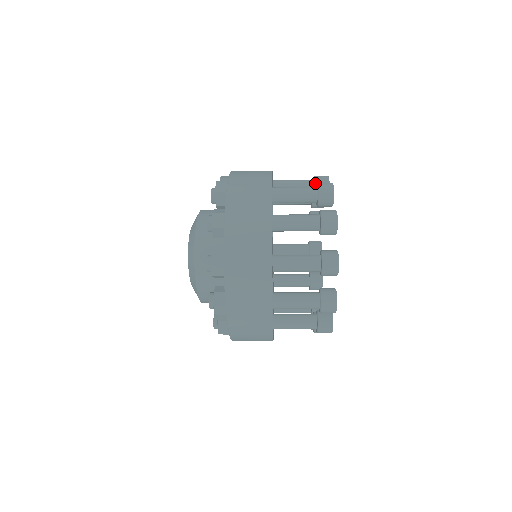
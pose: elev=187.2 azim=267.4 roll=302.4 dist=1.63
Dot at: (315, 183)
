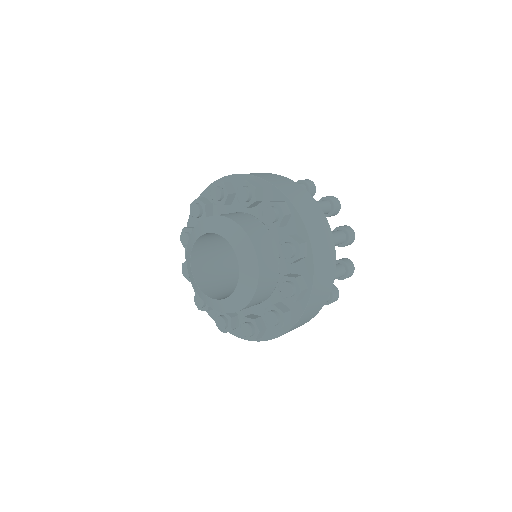
Dot at: occluded
